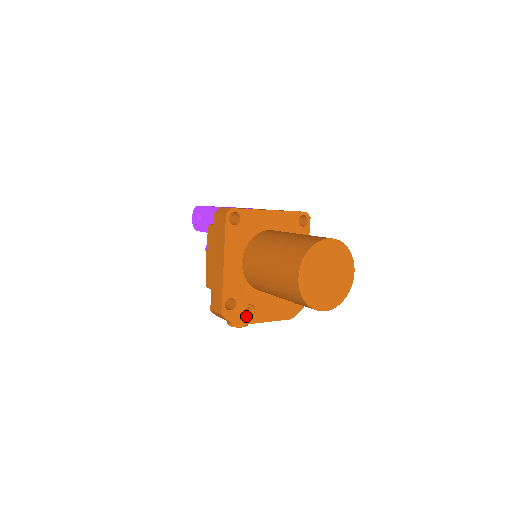
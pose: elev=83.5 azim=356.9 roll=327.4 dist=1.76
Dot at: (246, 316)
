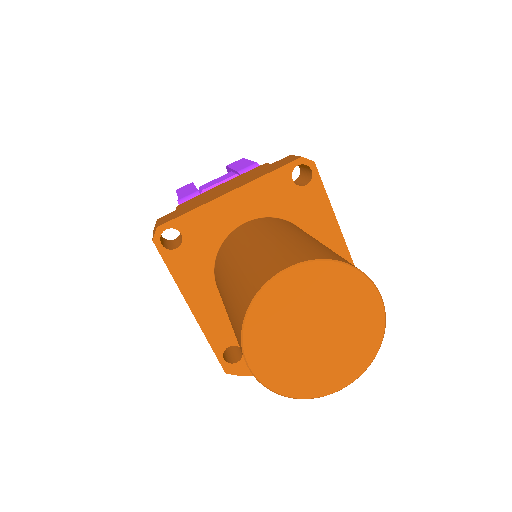
Dot at: occluded
